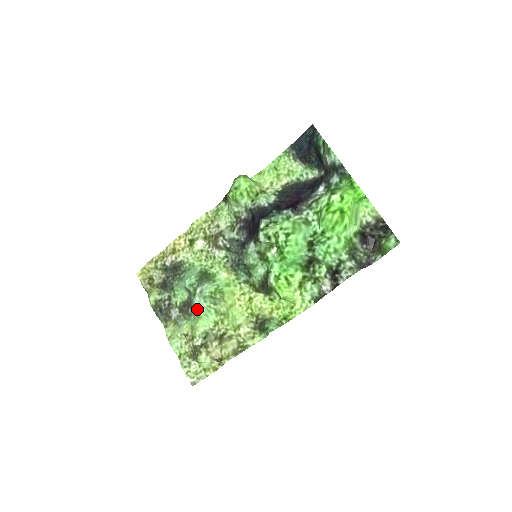
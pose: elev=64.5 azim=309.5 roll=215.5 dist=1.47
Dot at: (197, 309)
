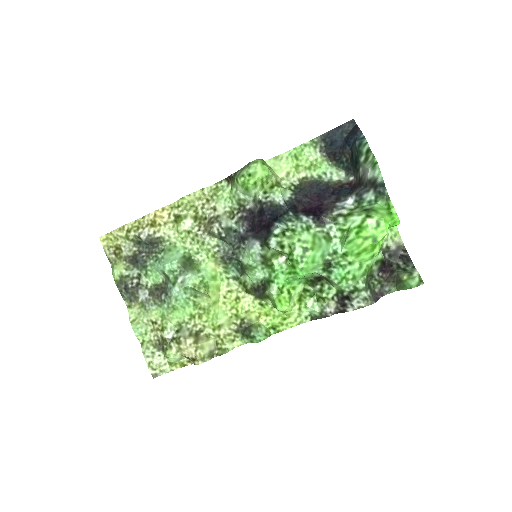
Dot at: (174, 300)
